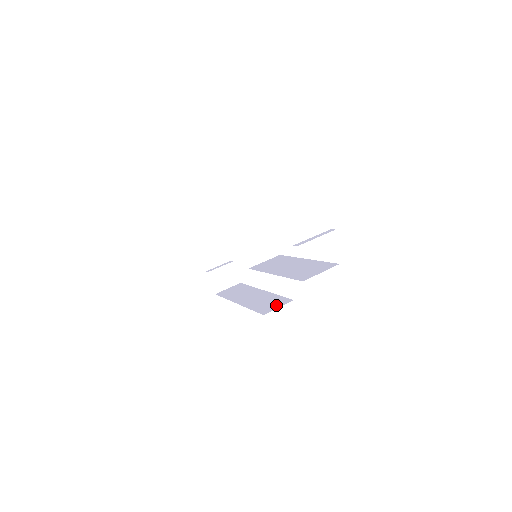
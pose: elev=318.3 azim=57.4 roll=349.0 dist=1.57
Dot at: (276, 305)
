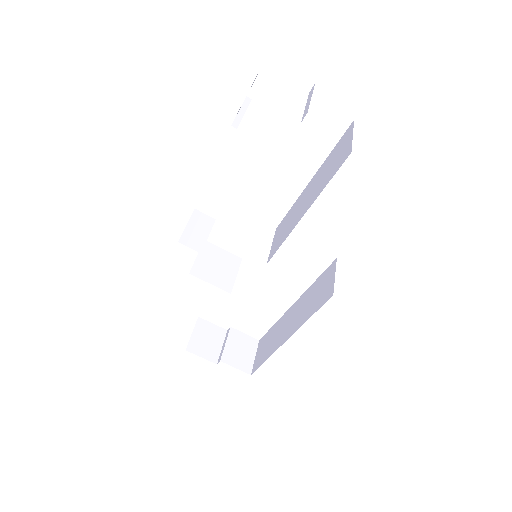
Dot at: (328, 281)
